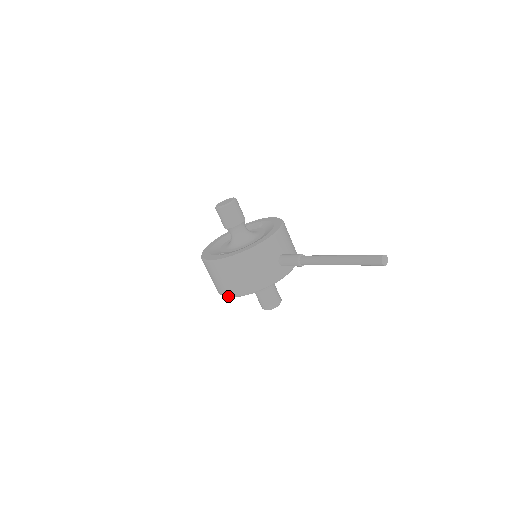
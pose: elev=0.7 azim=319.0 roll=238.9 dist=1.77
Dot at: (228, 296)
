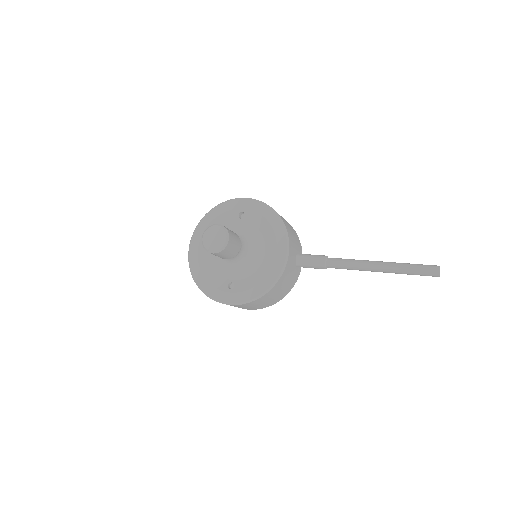
Dot at: occluded
